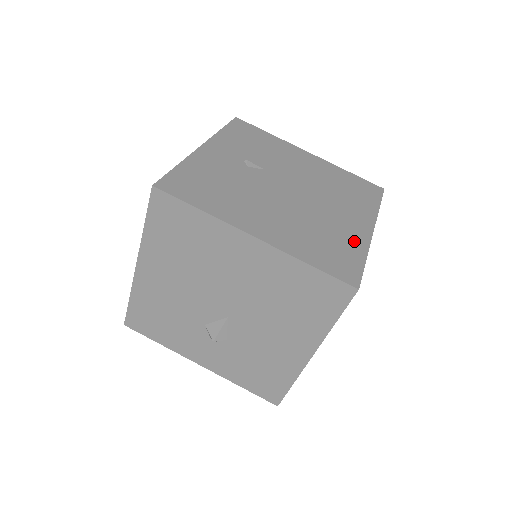
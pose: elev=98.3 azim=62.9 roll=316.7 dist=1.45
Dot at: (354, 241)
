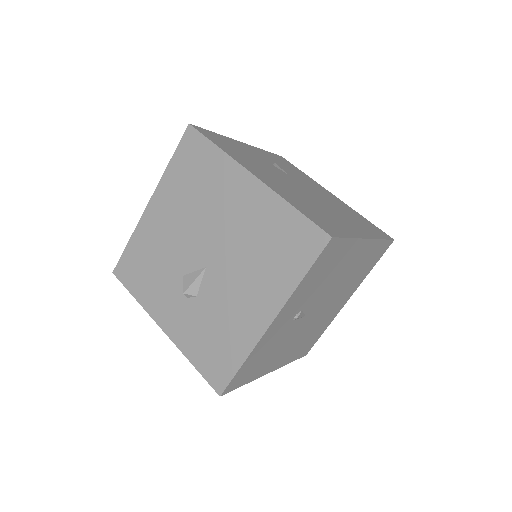
Dot at: (345, 228)
